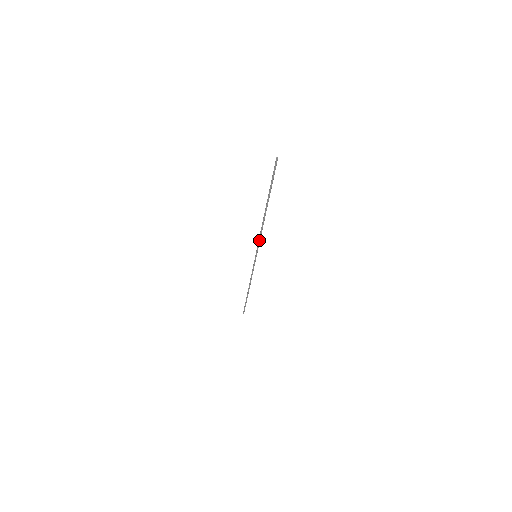
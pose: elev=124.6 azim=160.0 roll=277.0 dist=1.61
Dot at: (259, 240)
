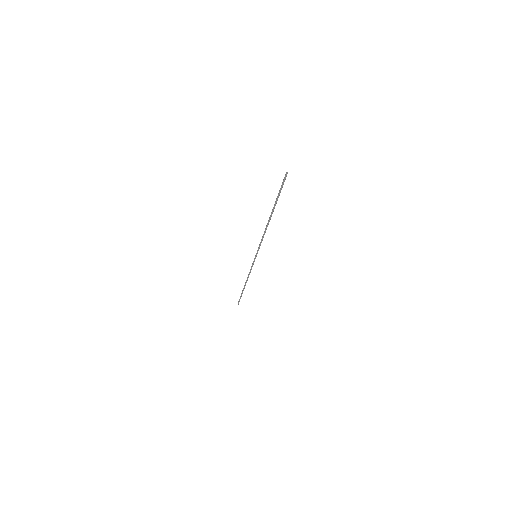
Dot at: (260, 242)
